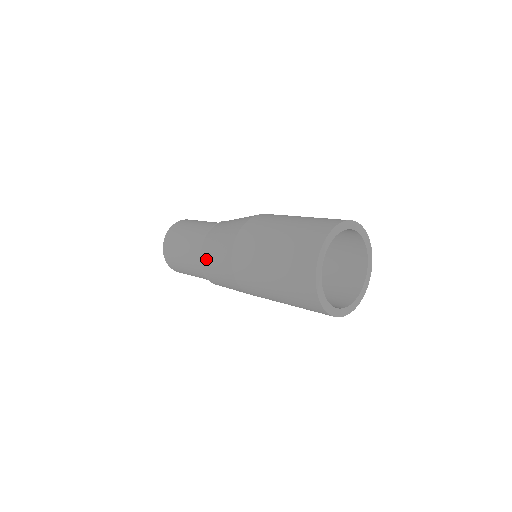
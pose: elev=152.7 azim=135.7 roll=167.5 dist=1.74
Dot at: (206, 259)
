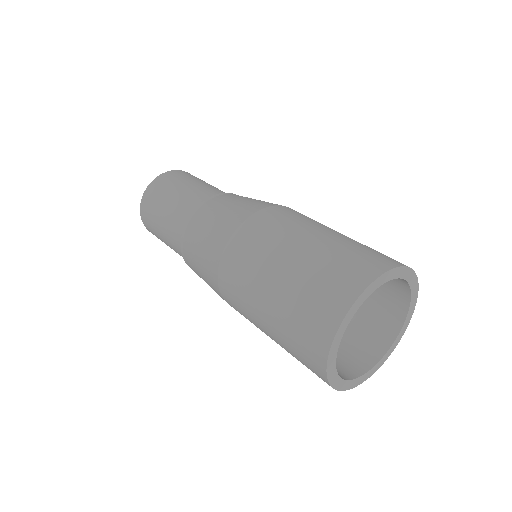
Dot at: (189, 257)
